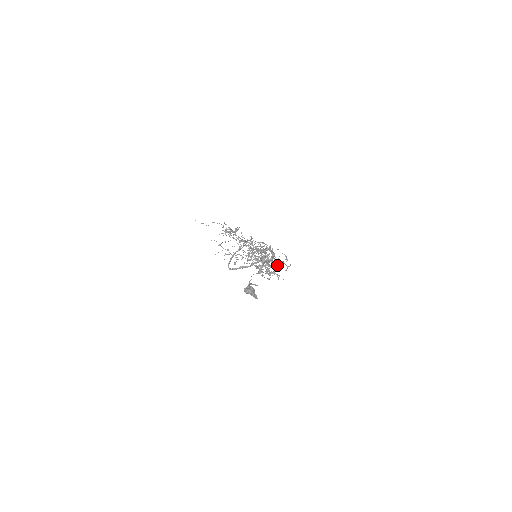
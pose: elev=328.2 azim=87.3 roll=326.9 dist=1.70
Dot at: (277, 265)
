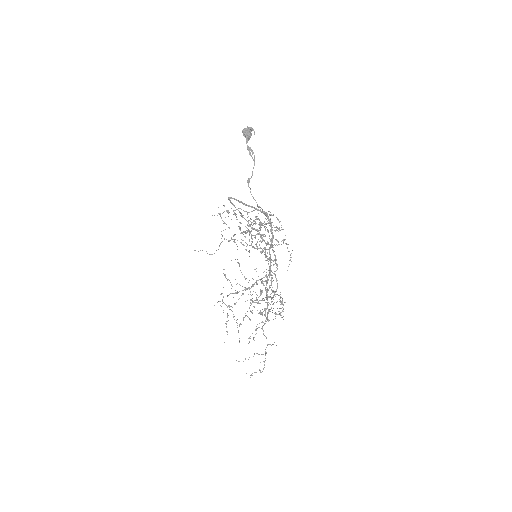
Dot at: occluded
